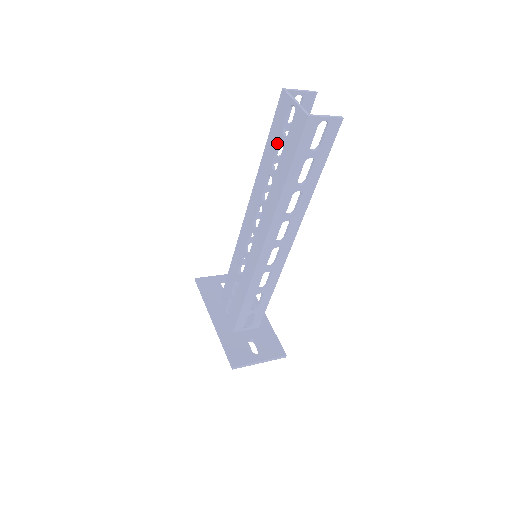
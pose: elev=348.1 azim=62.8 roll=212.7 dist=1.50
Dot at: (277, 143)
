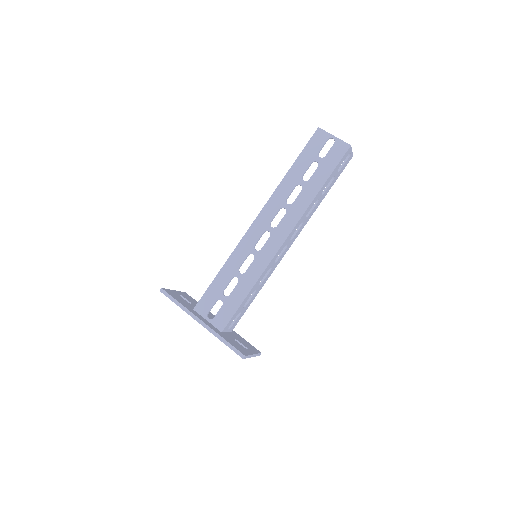
Dot at: (311, 162)
